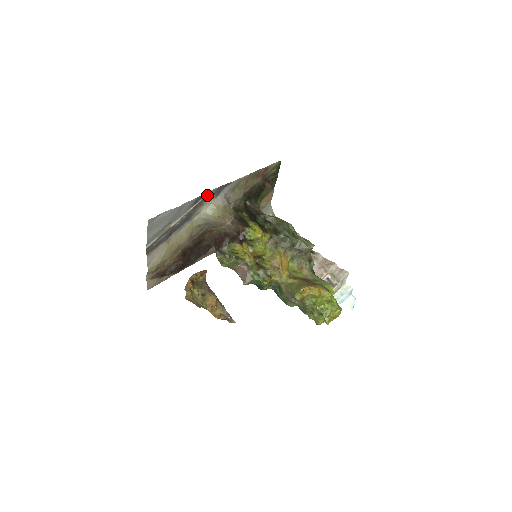
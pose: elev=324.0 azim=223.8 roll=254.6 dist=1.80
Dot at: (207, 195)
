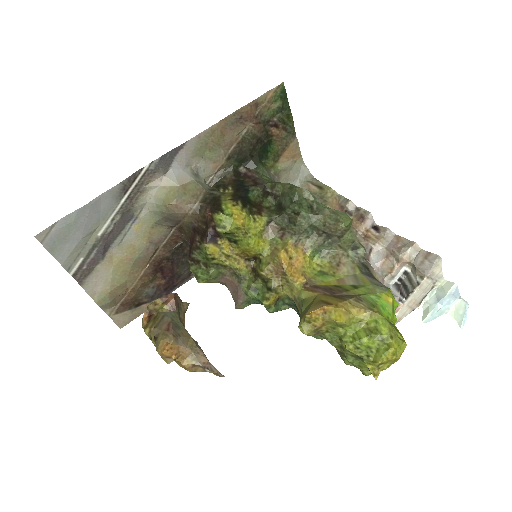
Dot at: (143, 174)
